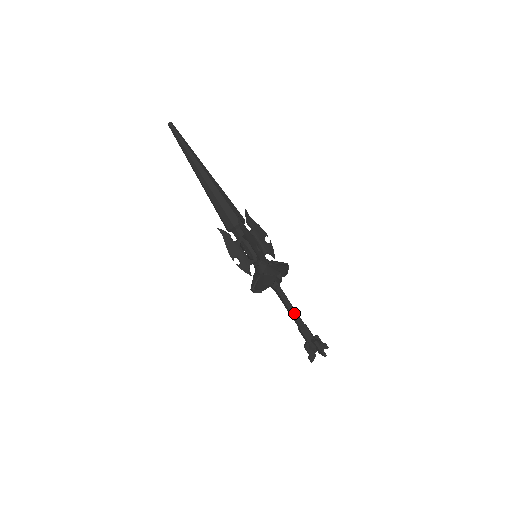
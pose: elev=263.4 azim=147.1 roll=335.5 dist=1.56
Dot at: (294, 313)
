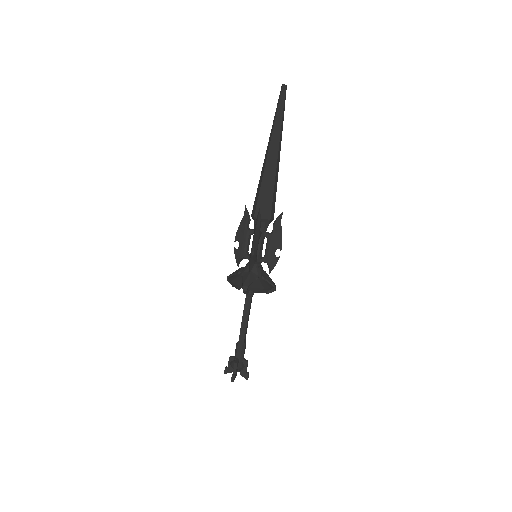
Dot at: (247, 327)
